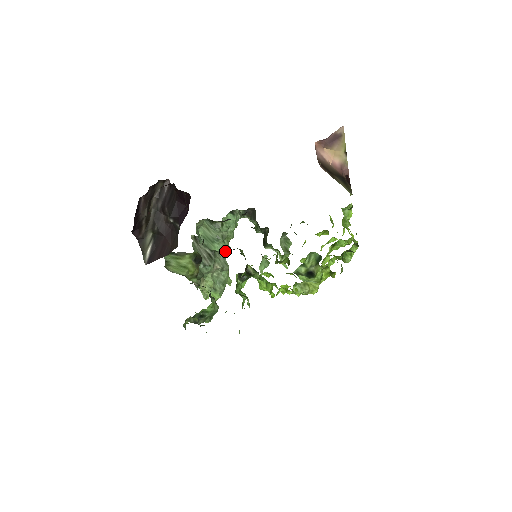
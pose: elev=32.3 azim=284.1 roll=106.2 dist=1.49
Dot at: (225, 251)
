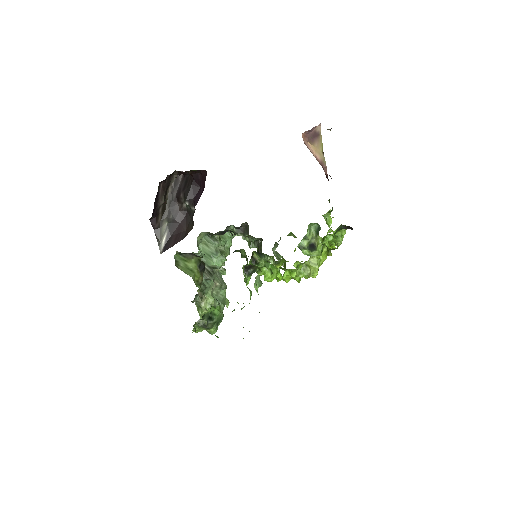
Dot at: occluded
